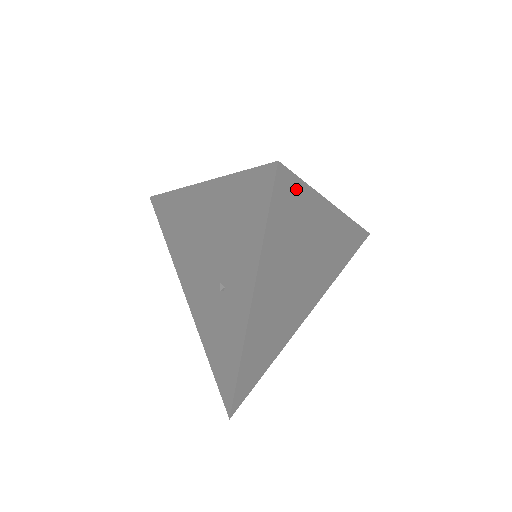
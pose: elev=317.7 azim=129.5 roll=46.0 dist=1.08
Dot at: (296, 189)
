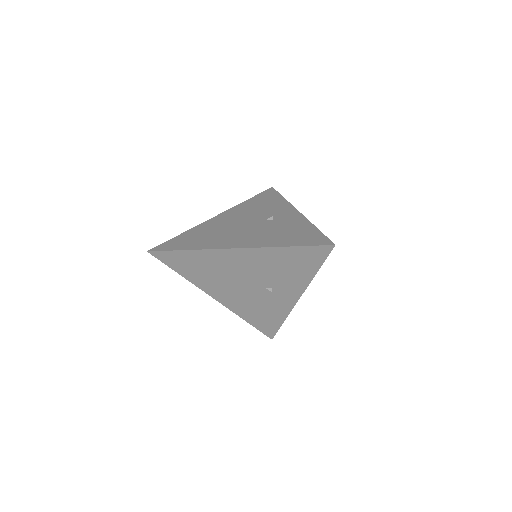
Dot at: occluded
